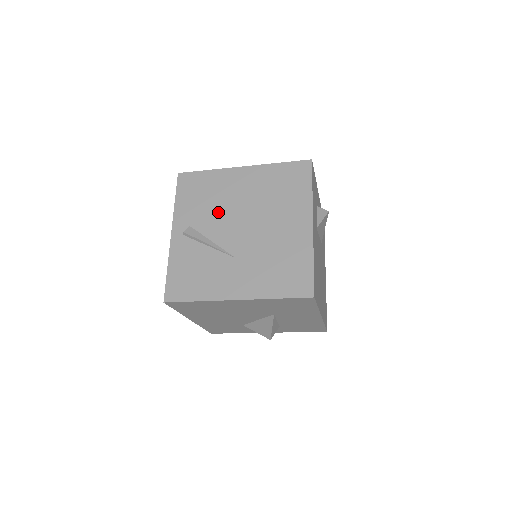
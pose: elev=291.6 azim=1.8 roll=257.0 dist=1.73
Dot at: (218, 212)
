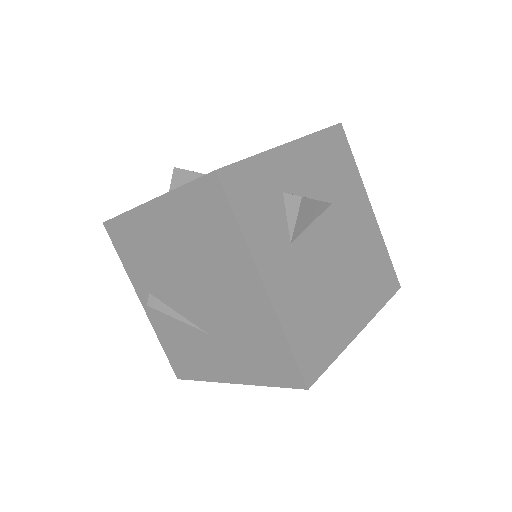
Dot at: (162, 274)
